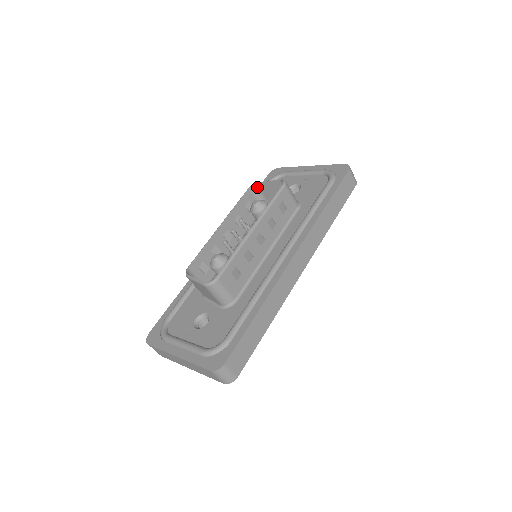
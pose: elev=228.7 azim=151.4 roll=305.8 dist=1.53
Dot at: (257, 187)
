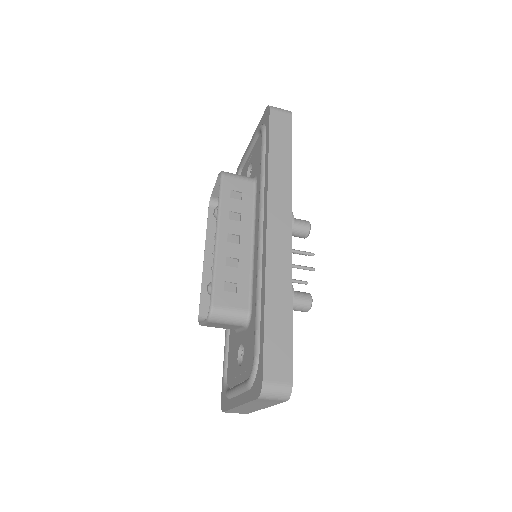
Dot at: (215, 199)
